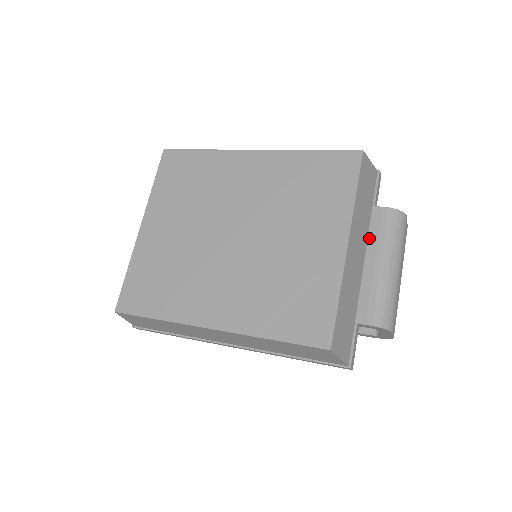
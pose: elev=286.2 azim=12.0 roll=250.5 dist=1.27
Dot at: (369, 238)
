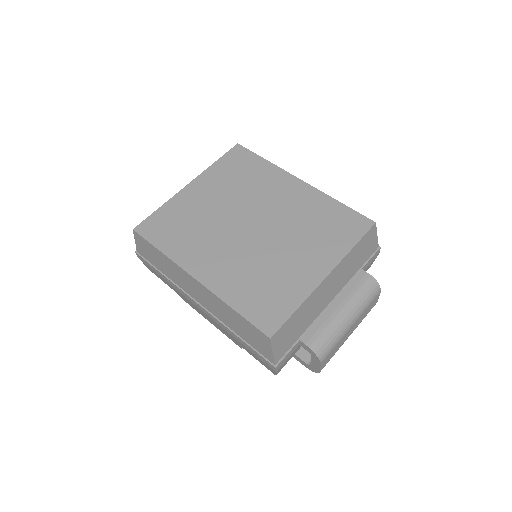
Dot at: (344, 288)
